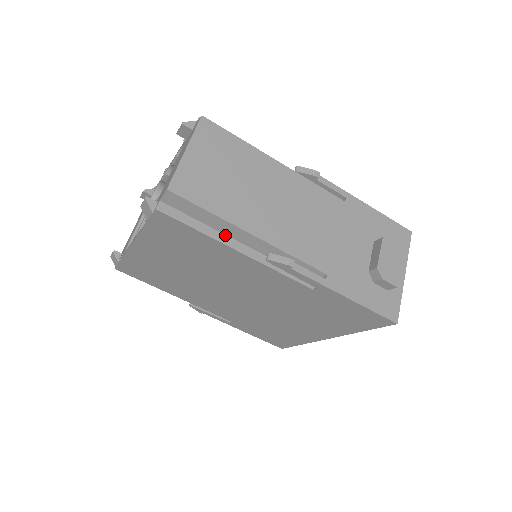
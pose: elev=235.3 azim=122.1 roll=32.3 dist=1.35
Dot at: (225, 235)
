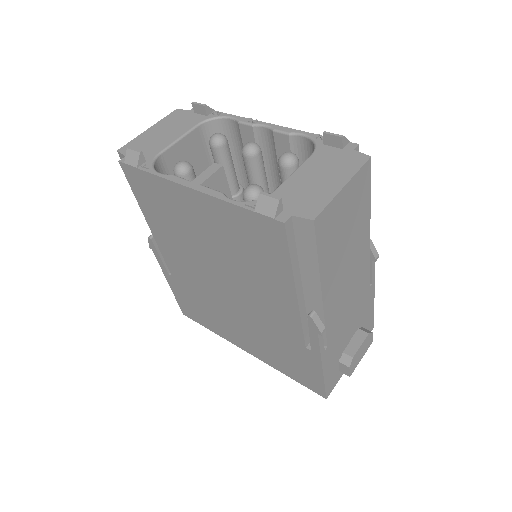
Dot at: (300, 274)
